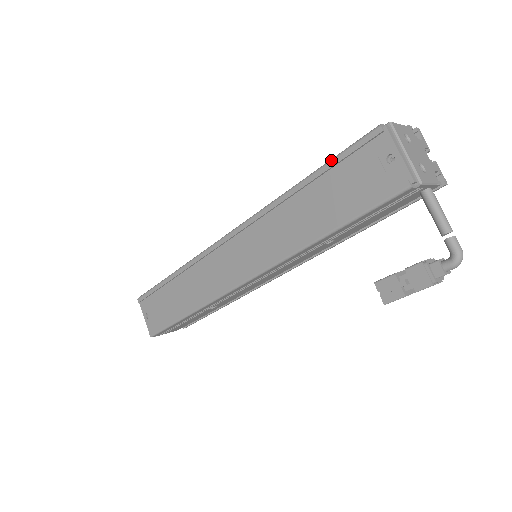
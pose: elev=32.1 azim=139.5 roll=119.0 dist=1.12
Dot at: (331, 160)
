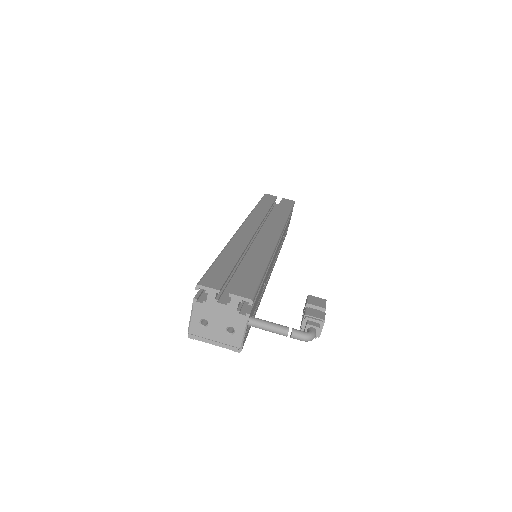
Dot at: occluded
